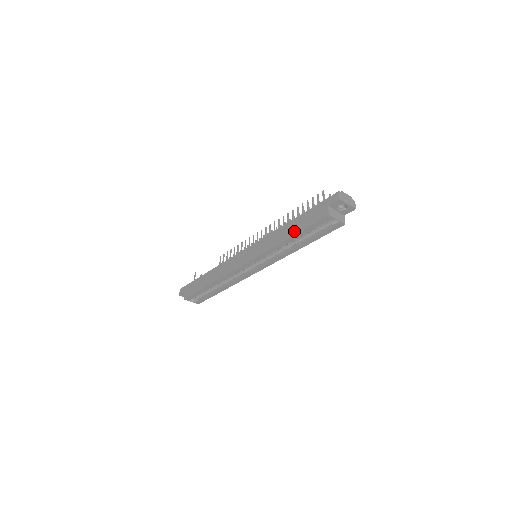
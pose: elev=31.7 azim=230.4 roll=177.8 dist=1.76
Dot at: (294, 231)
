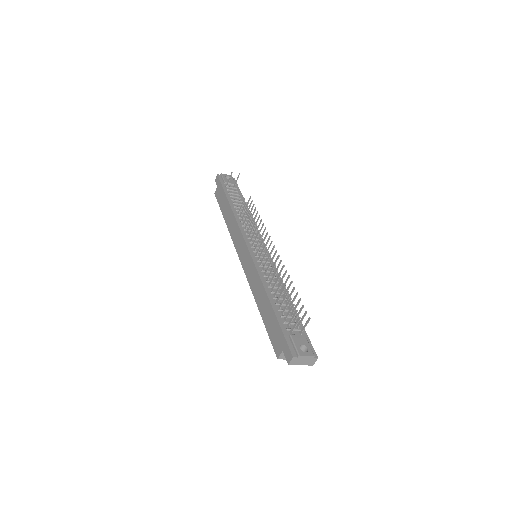
Dot at: (263, 315)
